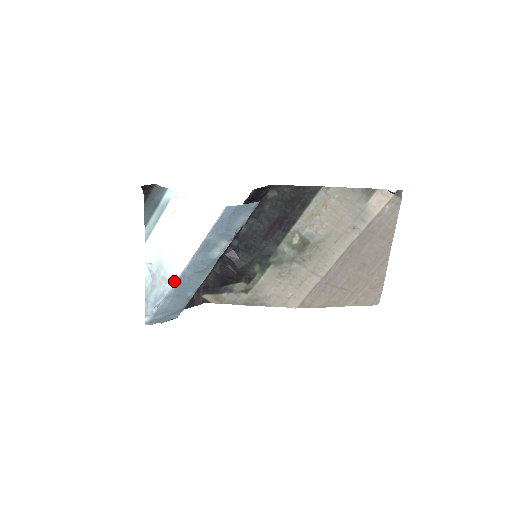
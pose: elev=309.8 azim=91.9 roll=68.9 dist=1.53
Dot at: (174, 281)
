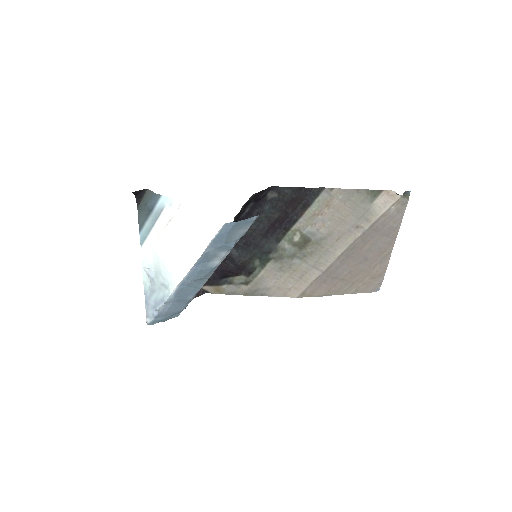
Dot at: (174, 289)
